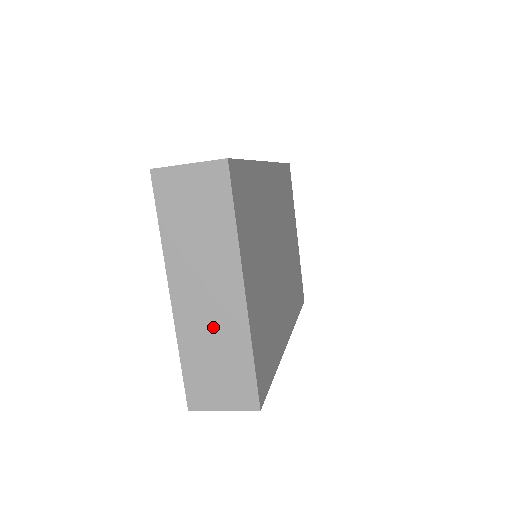
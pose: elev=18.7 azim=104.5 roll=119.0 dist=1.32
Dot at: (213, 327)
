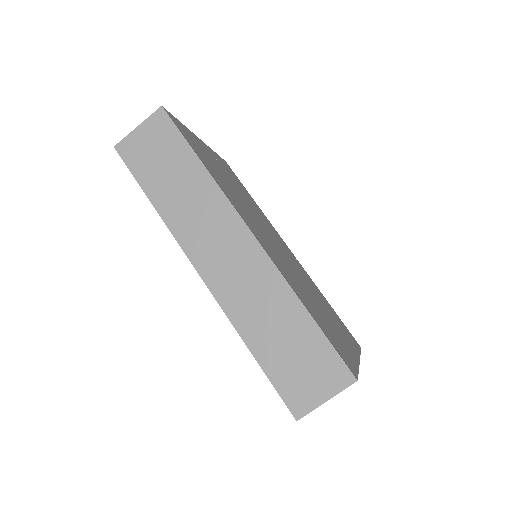
Dot at: occluded
